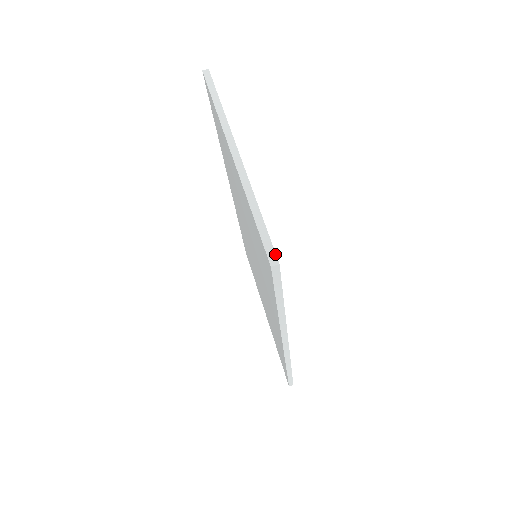
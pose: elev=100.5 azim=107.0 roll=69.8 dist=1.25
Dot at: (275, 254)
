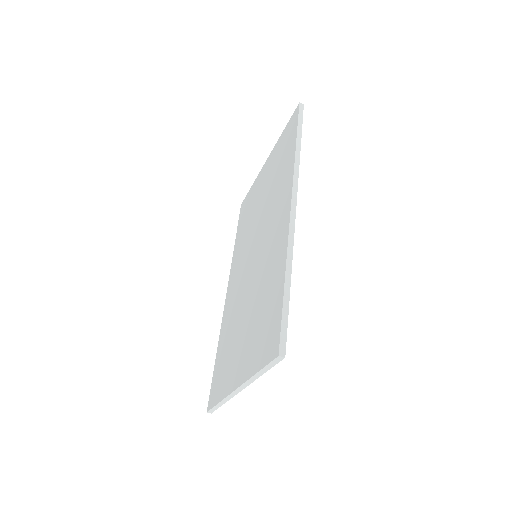
Dot at: occluded
